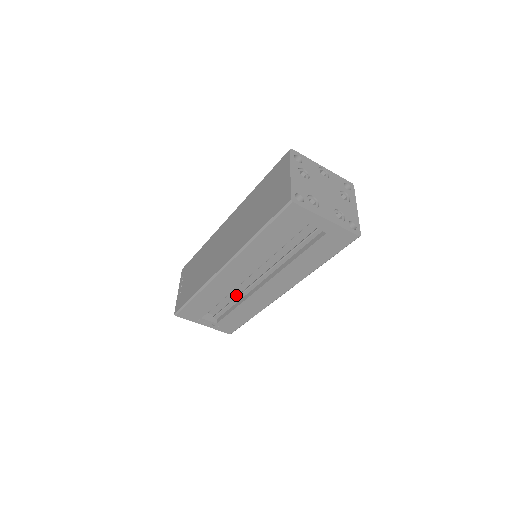
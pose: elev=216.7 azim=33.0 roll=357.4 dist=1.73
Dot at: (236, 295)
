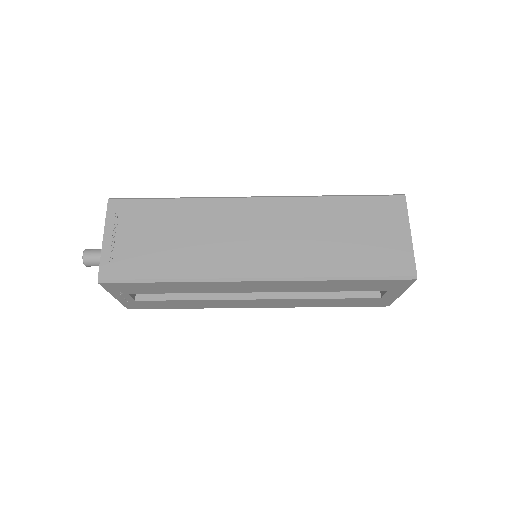
Dot at: occluded
